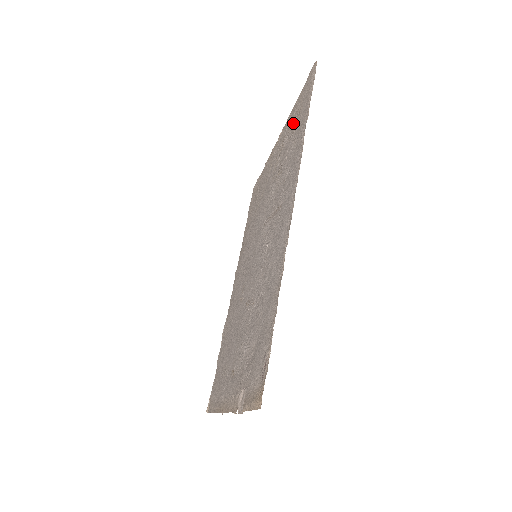
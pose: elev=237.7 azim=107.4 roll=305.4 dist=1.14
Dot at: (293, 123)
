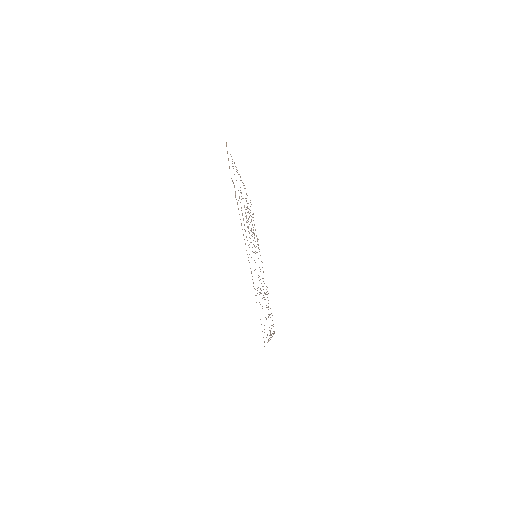
Dot at: occluded
